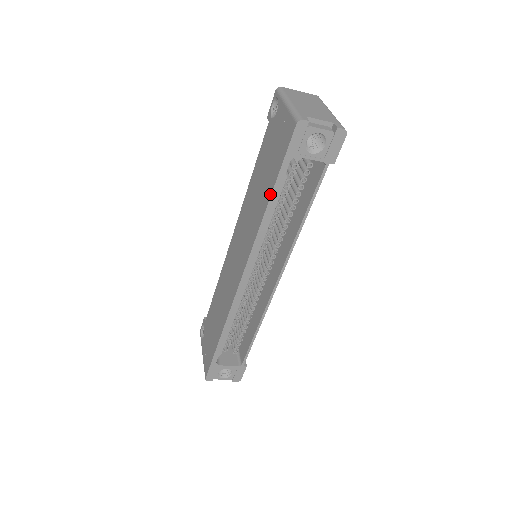
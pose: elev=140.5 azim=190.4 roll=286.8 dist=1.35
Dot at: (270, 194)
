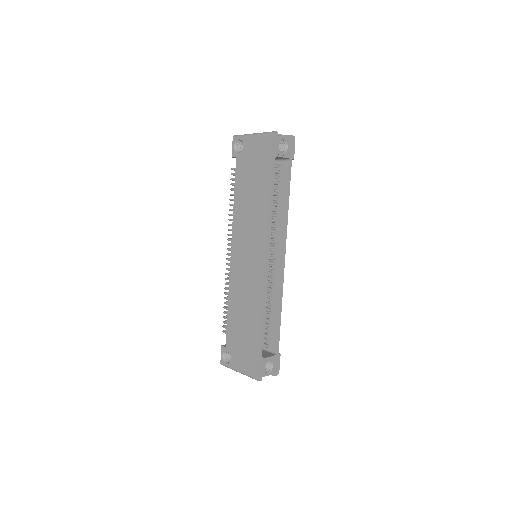
Dot at: (268, 186)
